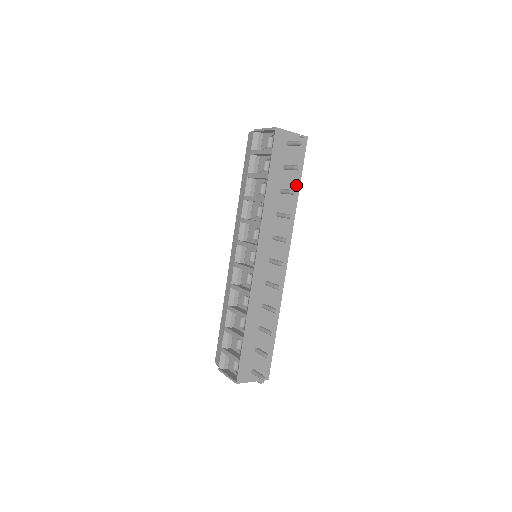
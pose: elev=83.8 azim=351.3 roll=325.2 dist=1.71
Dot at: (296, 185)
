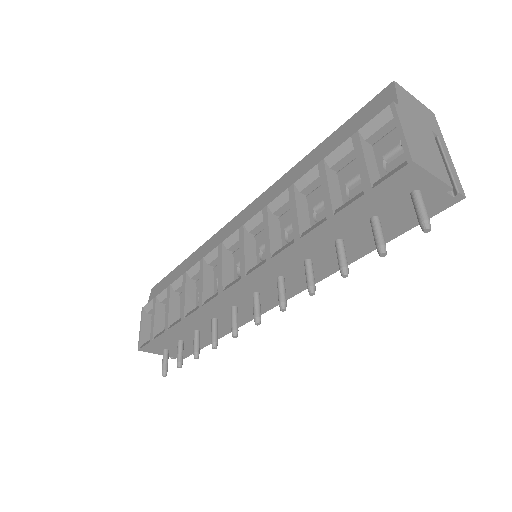
Dot at: (374, 243)
